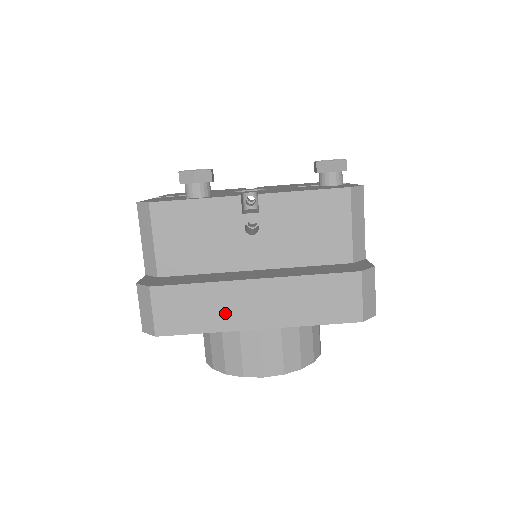
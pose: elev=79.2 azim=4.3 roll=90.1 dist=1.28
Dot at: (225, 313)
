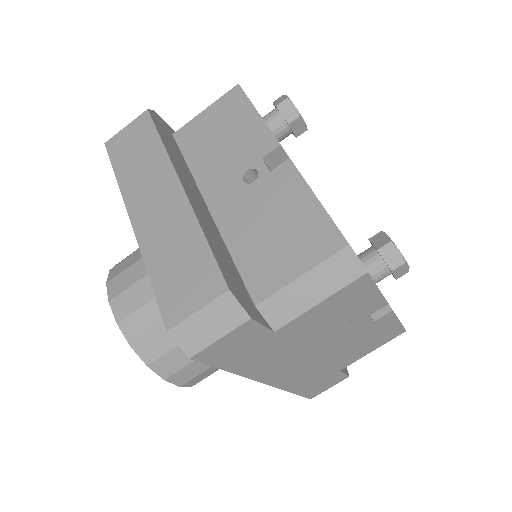
Dot at: (140, 182)
